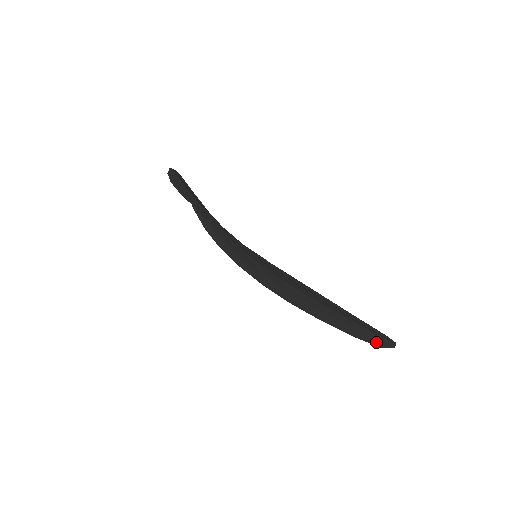
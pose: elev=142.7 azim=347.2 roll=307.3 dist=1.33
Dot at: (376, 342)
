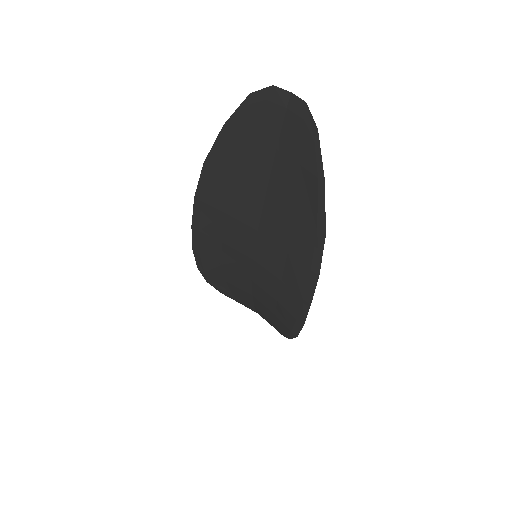
Dot at: (307, 134)
